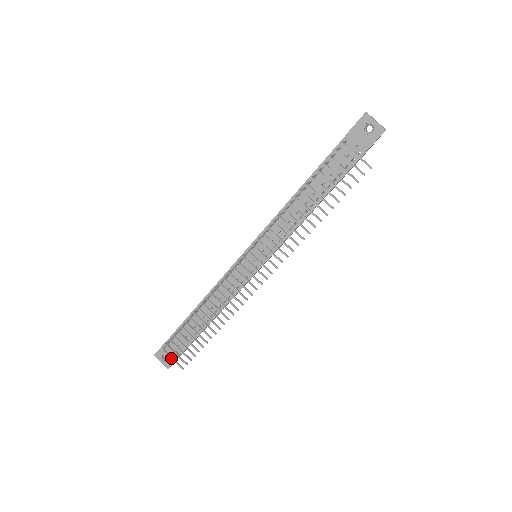
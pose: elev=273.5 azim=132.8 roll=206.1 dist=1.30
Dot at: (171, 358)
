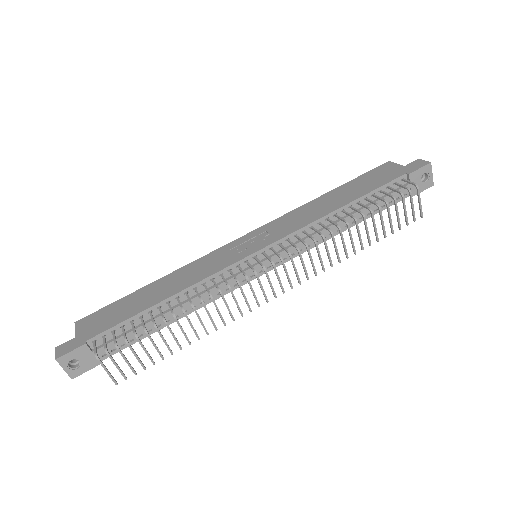
Dot at: (105, 370)
